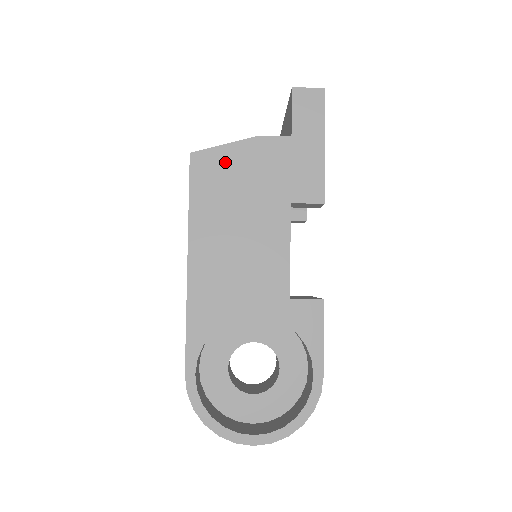
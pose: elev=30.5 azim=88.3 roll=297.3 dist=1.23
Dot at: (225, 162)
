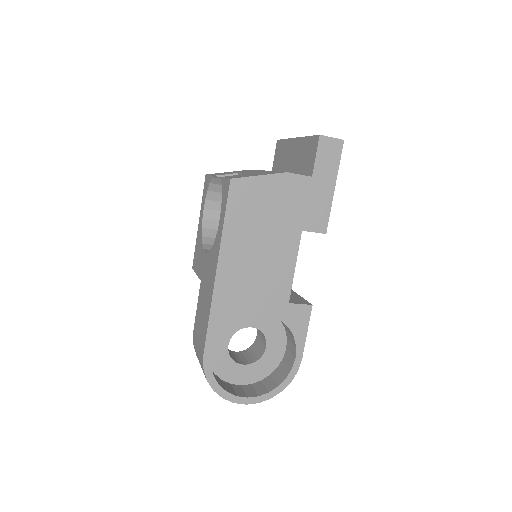
Dot at: (258, 191)
